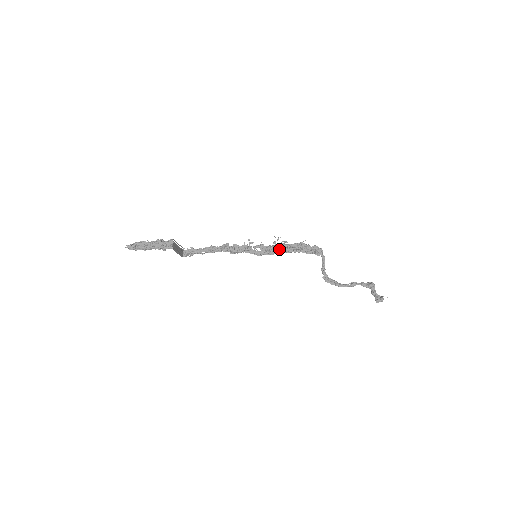
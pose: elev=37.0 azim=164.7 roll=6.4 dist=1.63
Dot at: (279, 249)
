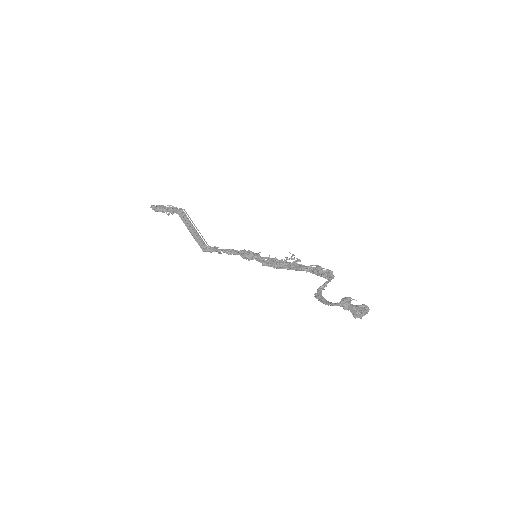
Dot at: (289, 265)
